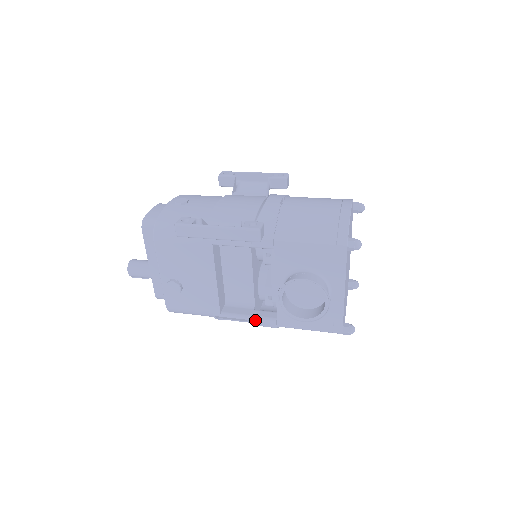
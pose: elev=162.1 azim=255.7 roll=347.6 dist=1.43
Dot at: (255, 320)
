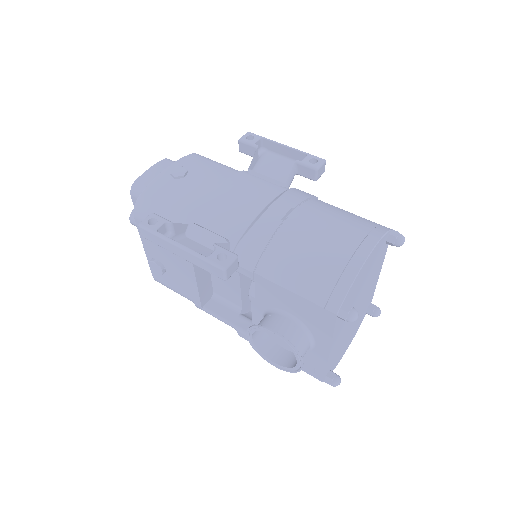
Dot at: (235, 329)
